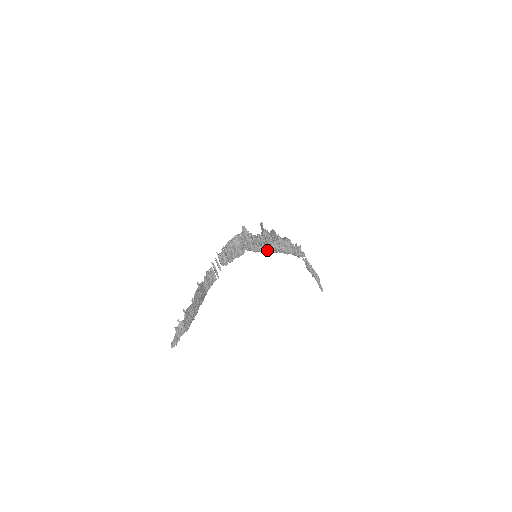
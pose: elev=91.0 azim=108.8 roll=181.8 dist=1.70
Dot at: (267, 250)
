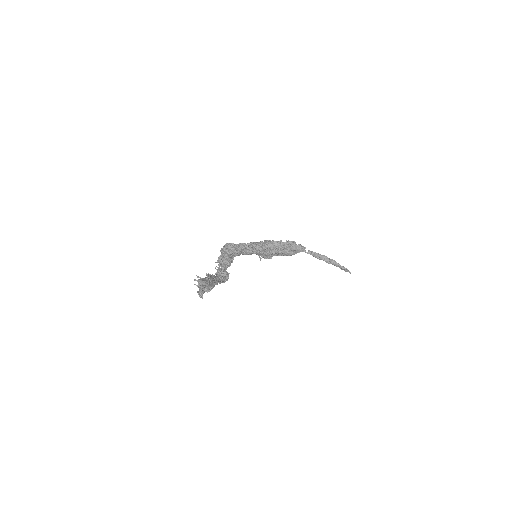
Dot at: (263, 249)
